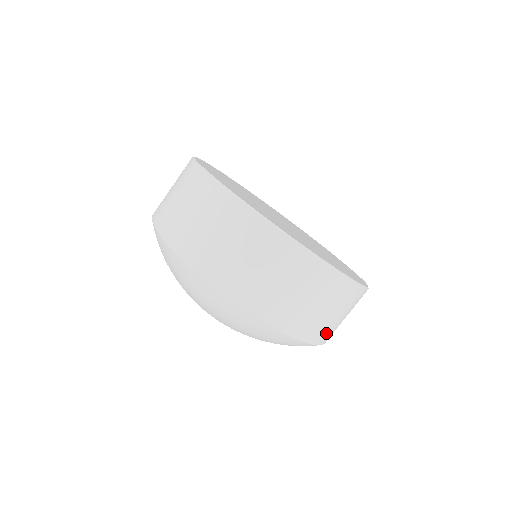
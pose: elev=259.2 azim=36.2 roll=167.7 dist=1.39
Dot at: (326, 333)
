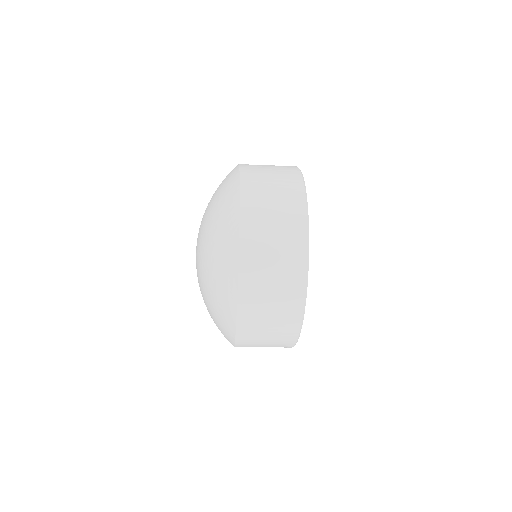
Dot at: occluded
